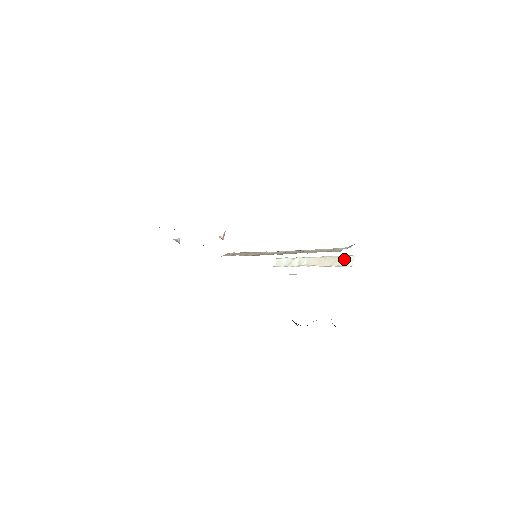
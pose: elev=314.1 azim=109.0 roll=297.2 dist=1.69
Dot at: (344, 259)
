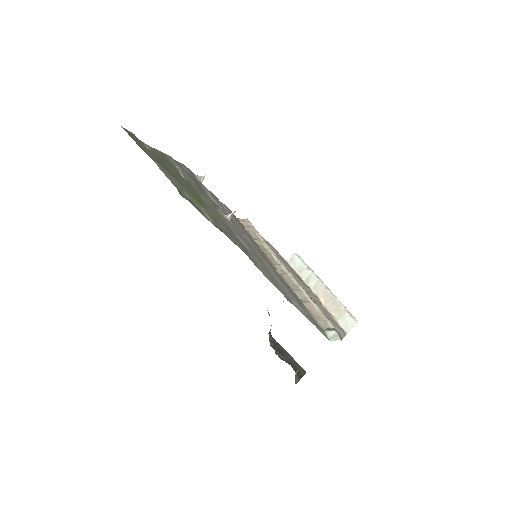
Dot at: (346, 317)
